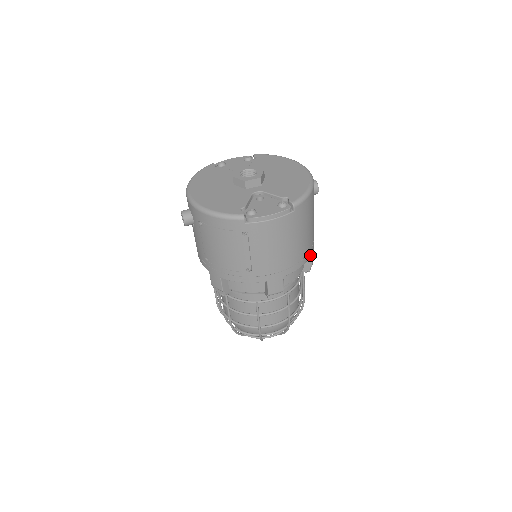
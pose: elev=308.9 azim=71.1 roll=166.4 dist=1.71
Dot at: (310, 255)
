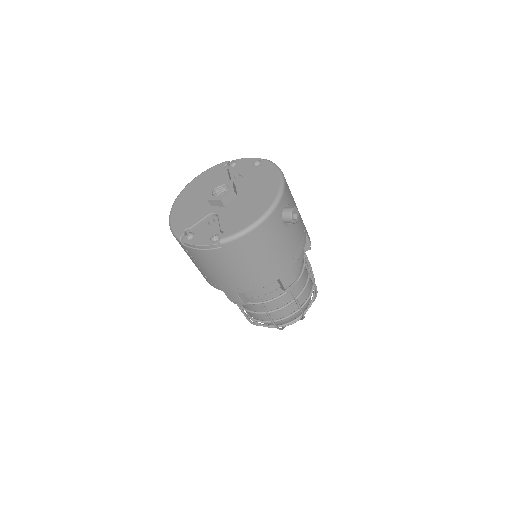
Dot at: (274, 281)
